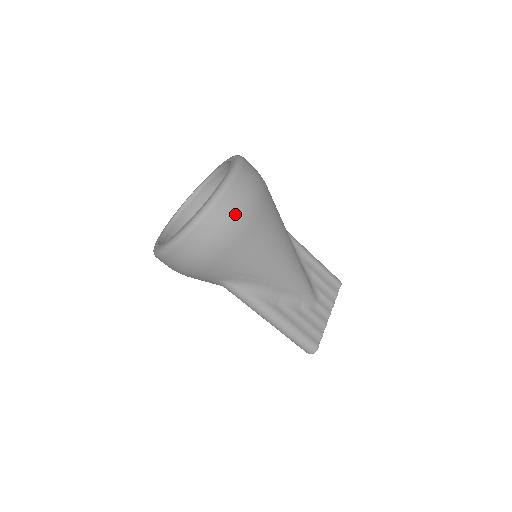
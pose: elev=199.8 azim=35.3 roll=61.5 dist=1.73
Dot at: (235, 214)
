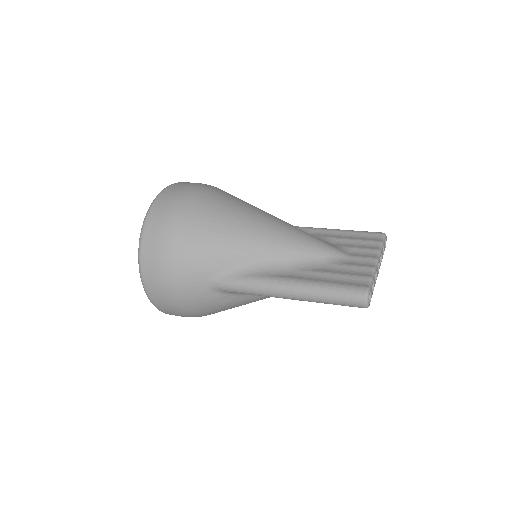
Dot at: (172, 205)
